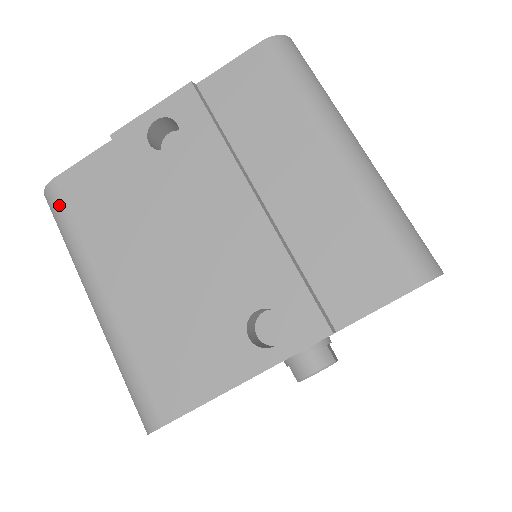
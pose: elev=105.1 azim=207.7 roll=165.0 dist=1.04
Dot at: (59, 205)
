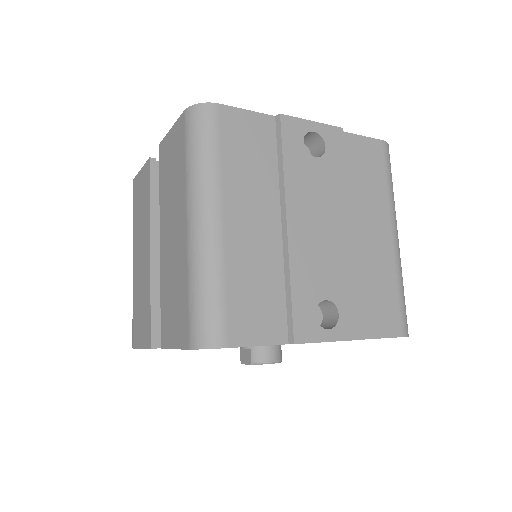
Dot at: (214, 126)
